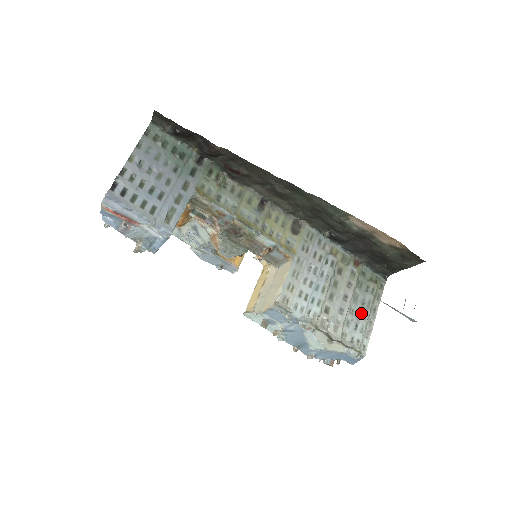
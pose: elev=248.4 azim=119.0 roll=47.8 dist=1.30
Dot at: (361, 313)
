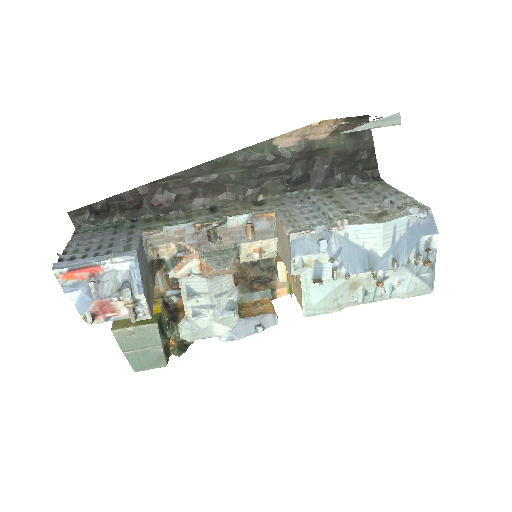
Dot at: (384, 196)
